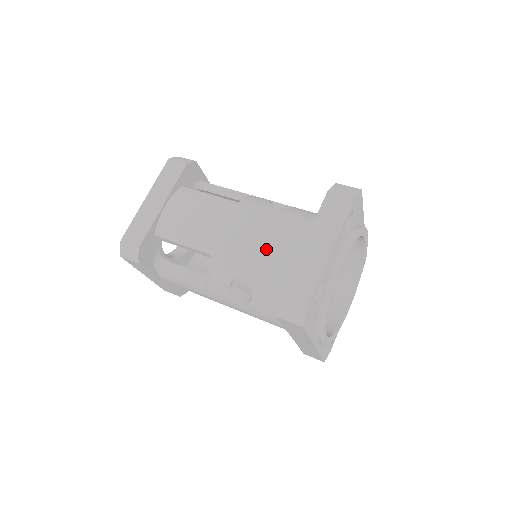
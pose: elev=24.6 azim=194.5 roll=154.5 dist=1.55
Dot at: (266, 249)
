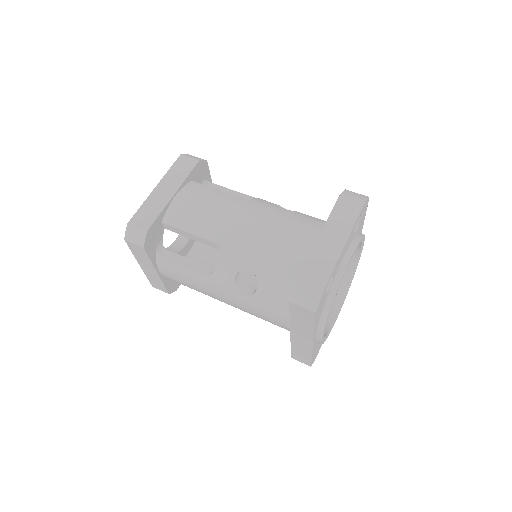
Dot at: (277, 243)
